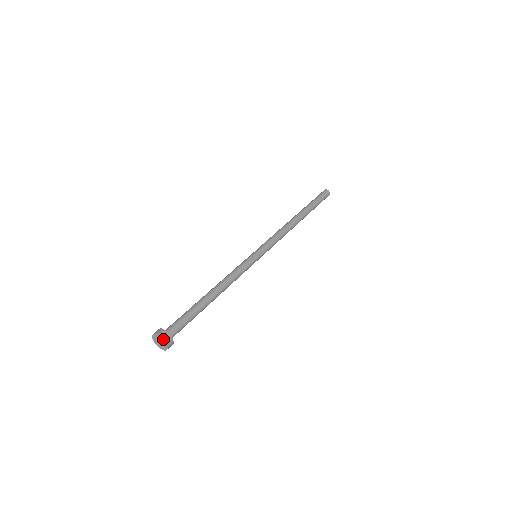
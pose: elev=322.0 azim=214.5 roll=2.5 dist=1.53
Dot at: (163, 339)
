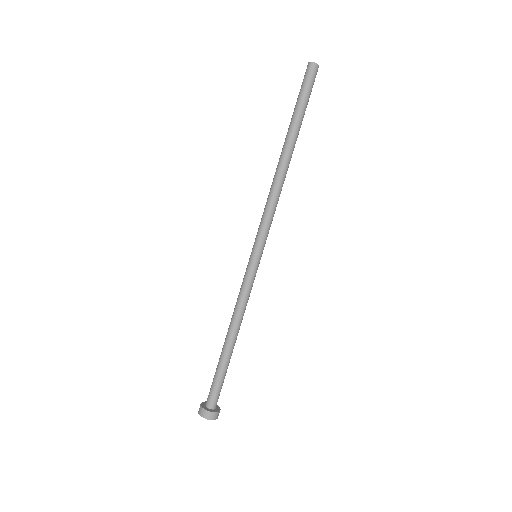
Dot at: occluded
